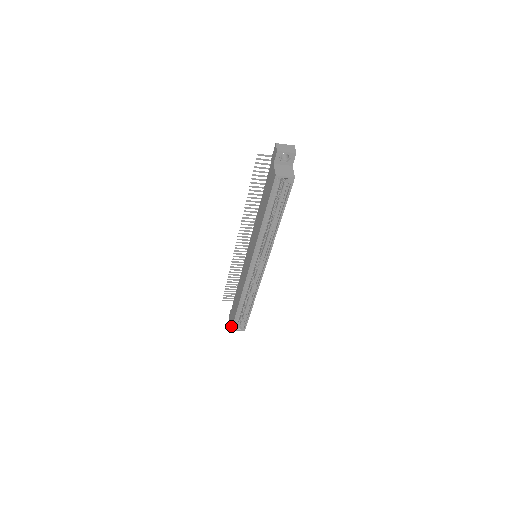
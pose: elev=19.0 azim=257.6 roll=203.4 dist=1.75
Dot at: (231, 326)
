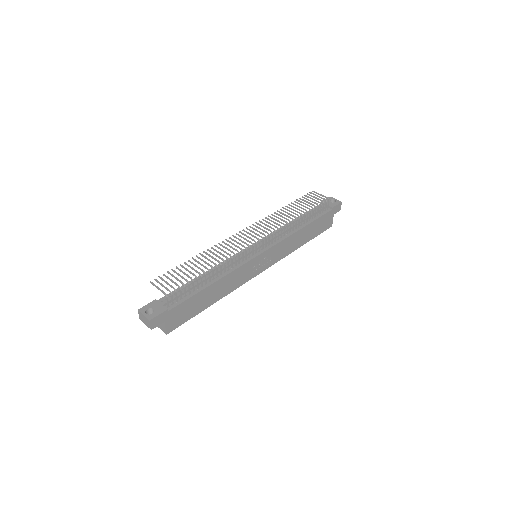
Dot at: occluded
